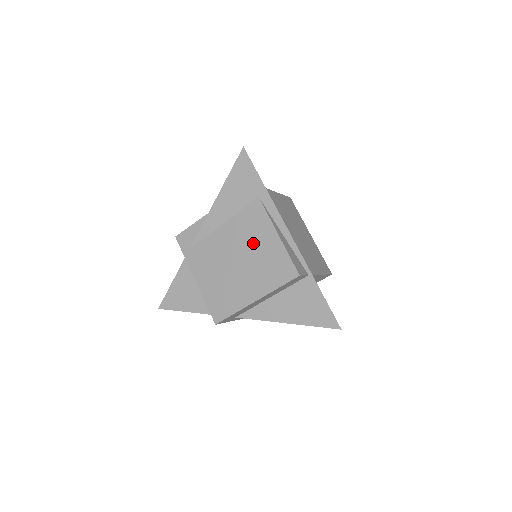
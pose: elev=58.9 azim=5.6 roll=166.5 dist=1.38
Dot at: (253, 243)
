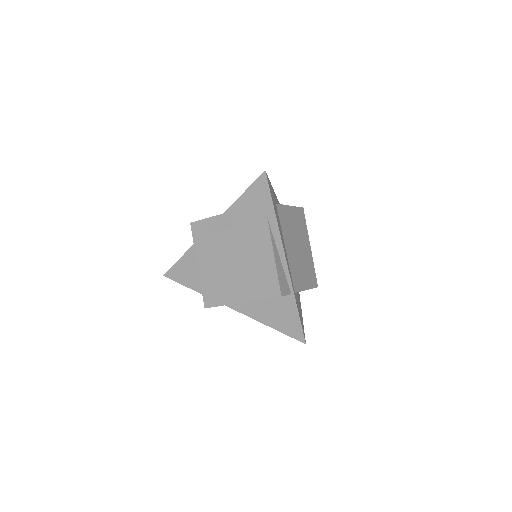
Dot at: (252, 254)
